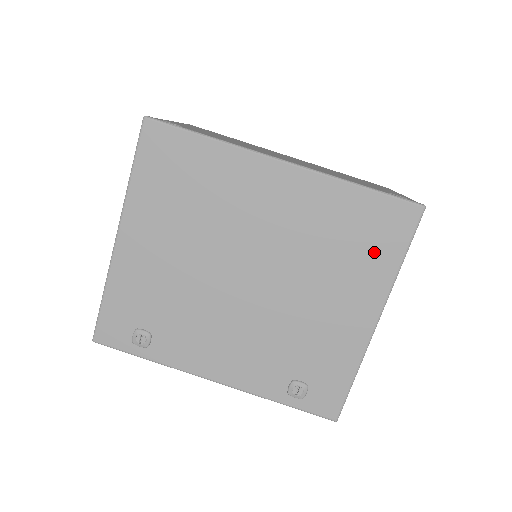
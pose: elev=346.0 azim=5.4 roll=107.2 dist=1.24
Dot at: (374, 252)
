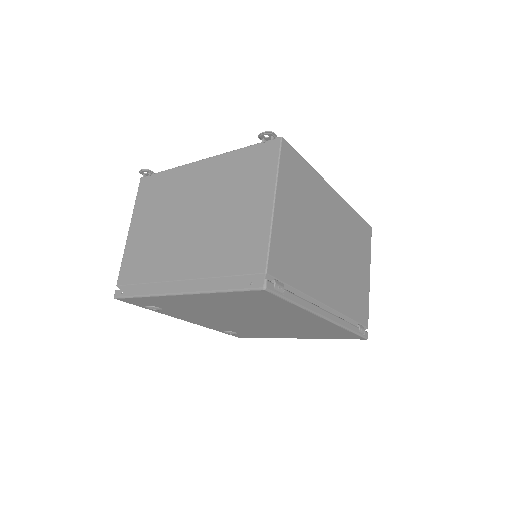
Dot at: (325, 336)
